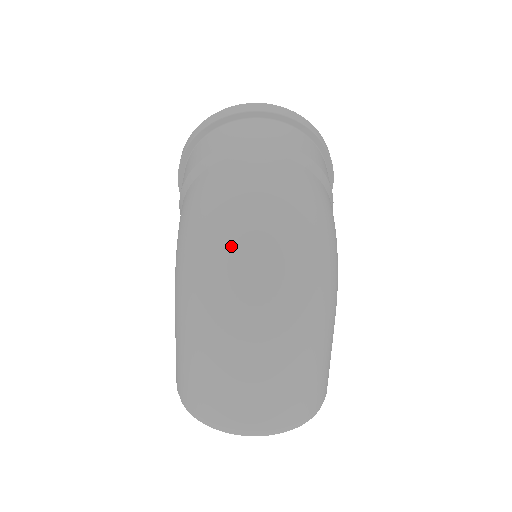
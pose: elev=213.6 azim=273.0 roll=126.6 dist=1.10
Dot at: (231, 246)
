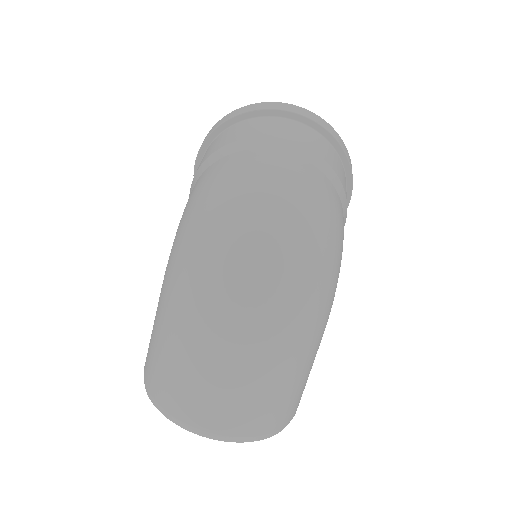
Dot at: (235, 235)
